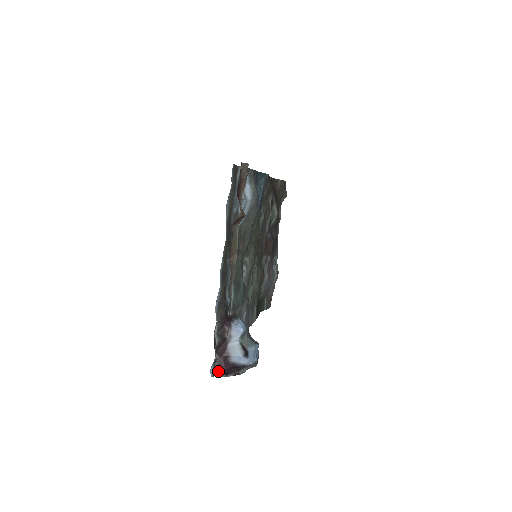
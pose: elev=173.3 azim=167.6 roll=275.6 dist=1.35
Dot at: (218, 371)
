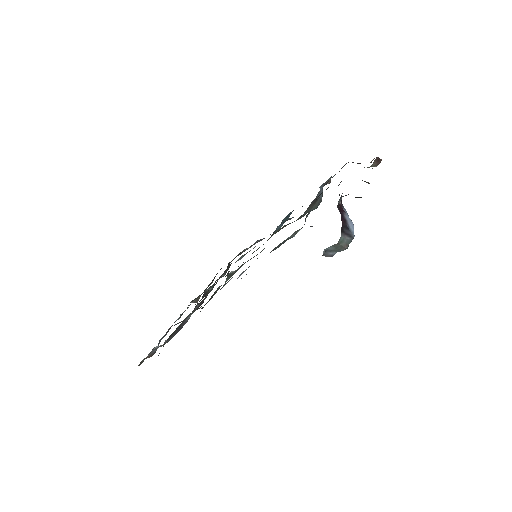
Dot at: occluded
